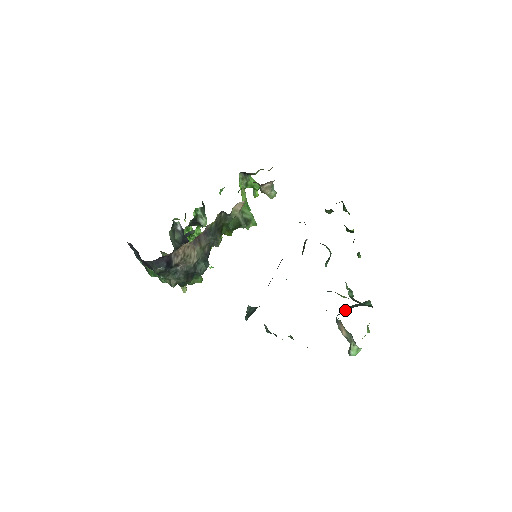
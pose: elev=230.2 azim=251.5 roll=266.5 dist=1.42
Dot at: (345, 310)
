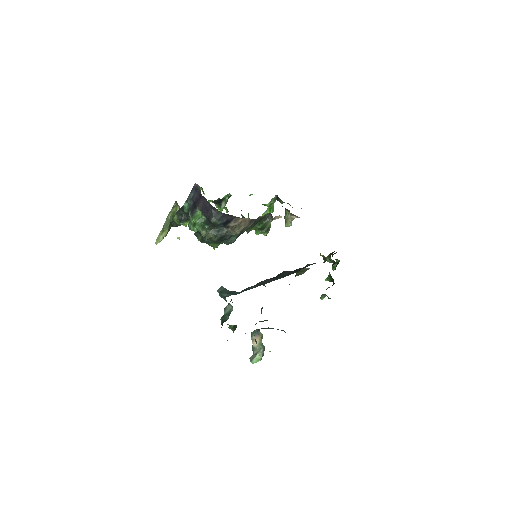
Dot at: (266, 328)
